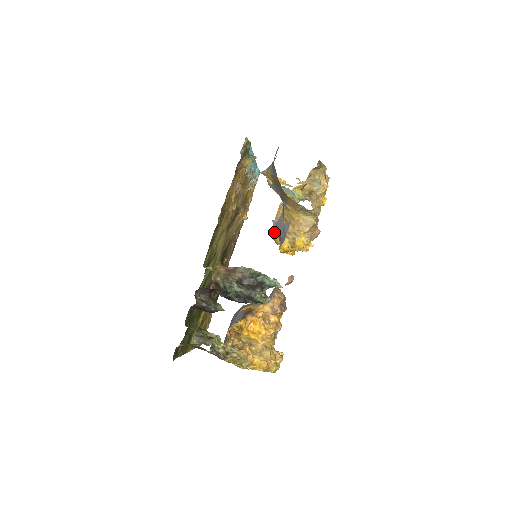
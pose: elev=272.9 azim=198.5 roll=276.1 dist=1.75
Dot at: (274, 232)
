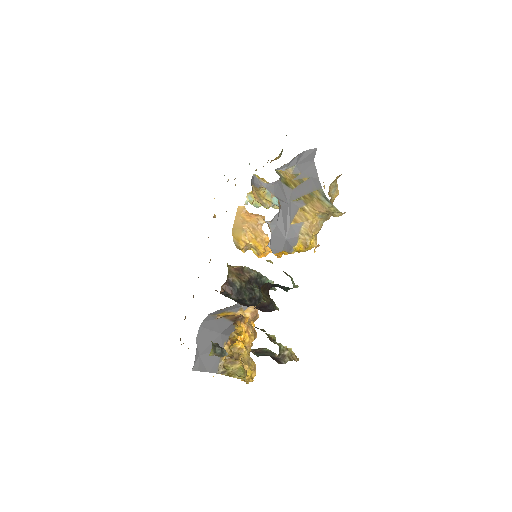
Dot at: (238, 235)
